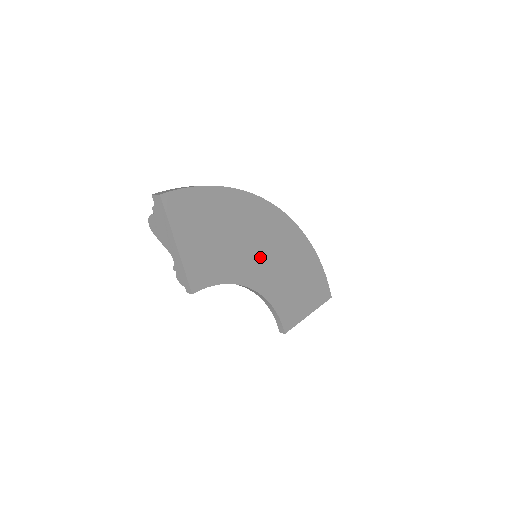
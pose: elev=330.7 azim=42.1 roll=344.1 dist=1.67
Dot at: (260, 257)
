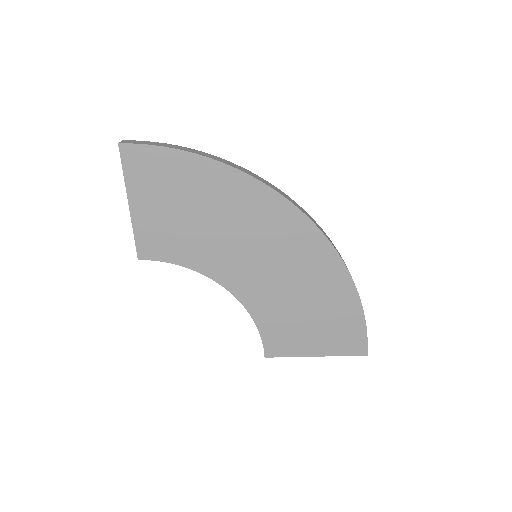
Dot at: (251, 259)
